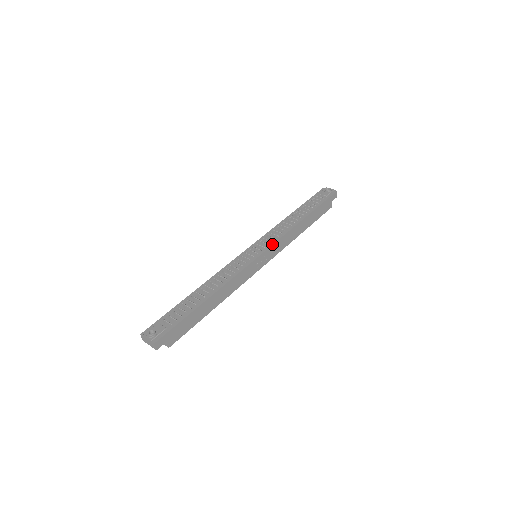
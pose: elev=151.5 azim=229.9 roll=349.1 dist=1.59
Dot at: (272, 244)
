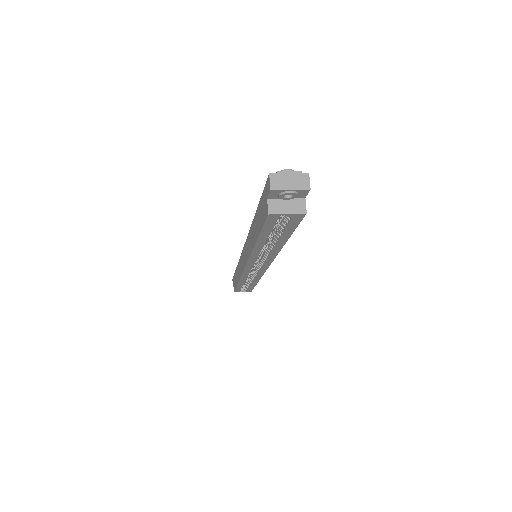
Dot at: occluded
